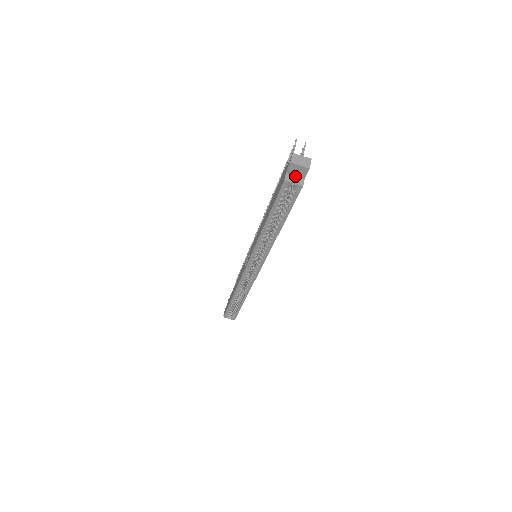
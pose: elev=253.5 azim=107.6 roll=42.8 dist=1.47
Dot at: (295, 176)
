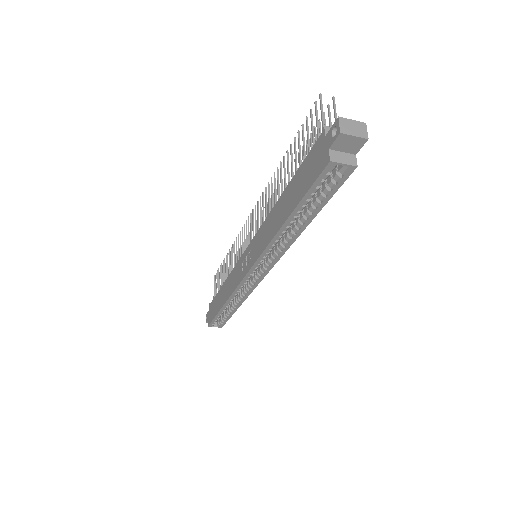
Dot at: (342, 152)
